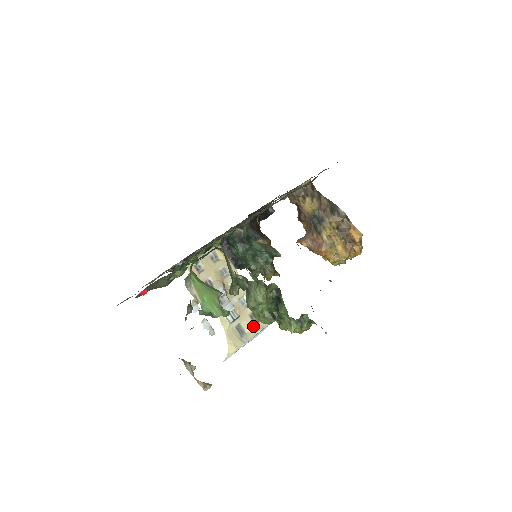
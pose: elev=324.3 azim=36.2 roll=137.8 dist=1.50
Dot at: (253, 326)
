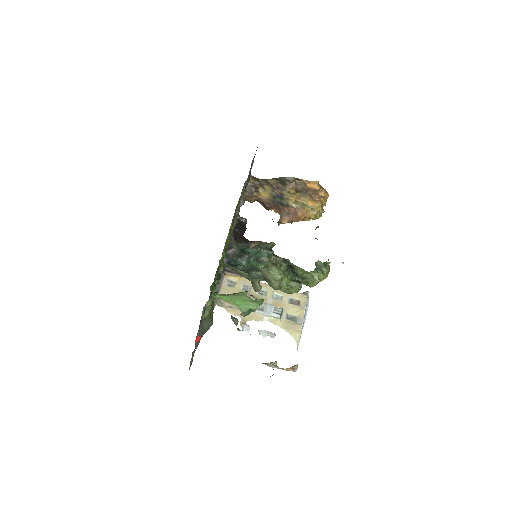
Dot at: (298, 308)
